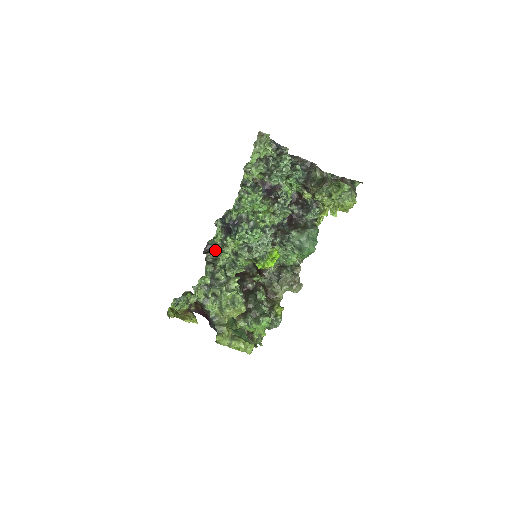
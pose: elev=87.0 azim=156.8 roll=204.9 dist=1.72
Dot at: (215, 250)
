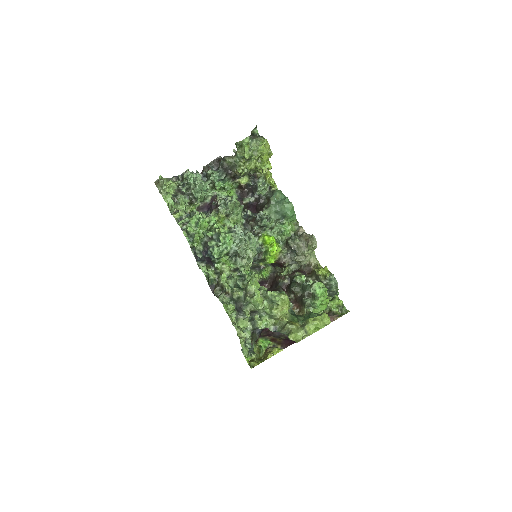
Dot at: occluded
